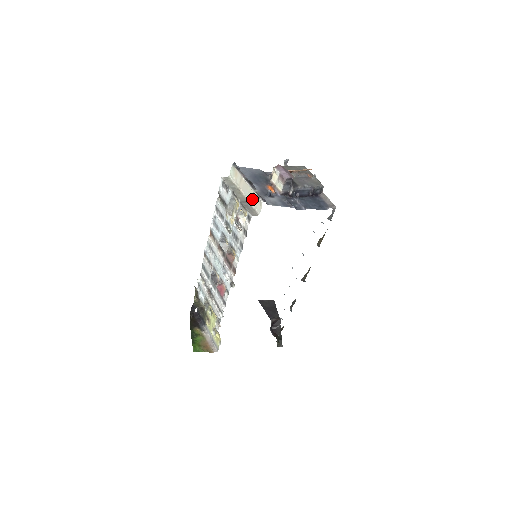
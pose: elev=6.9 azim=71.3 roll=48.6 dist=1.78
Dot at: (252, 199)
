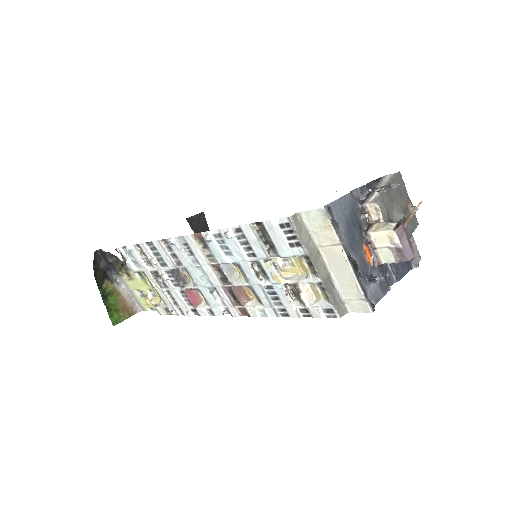
Dot at: (346, 288)
